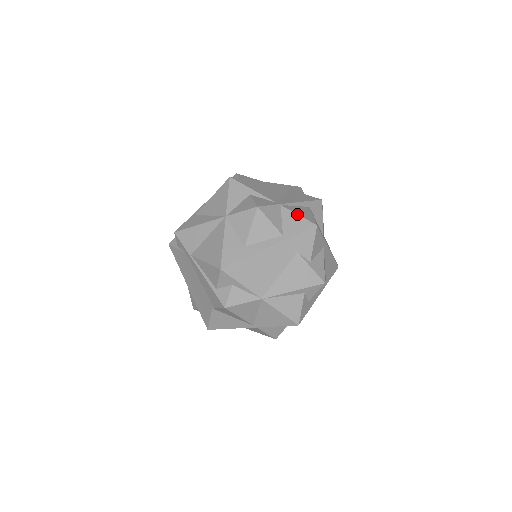
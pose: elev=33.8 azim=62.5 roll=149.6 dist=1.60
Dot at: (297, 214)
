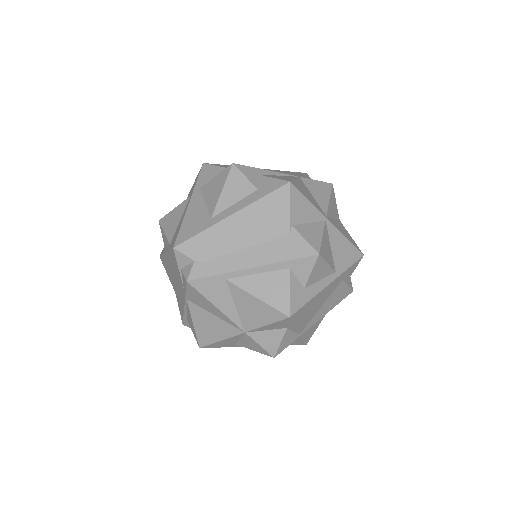
Dot at: (303, 340)
